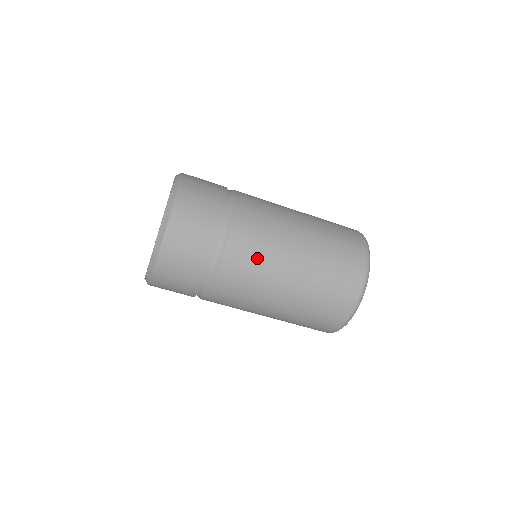
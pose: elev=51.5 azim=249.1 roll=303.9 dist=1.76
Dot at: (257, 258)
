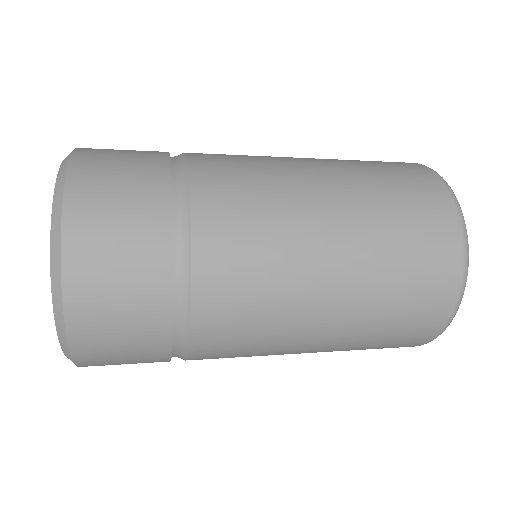
Dot at: (259, 289)
